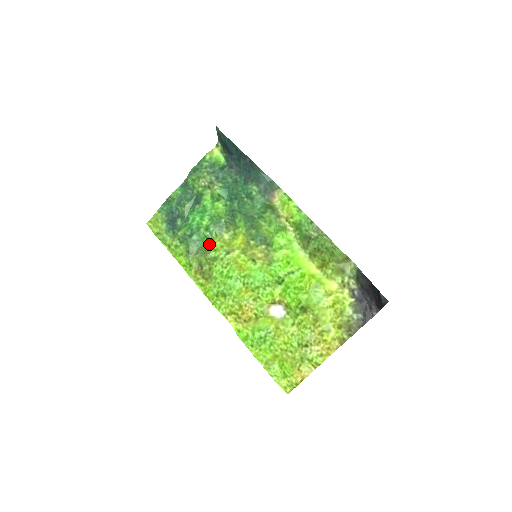
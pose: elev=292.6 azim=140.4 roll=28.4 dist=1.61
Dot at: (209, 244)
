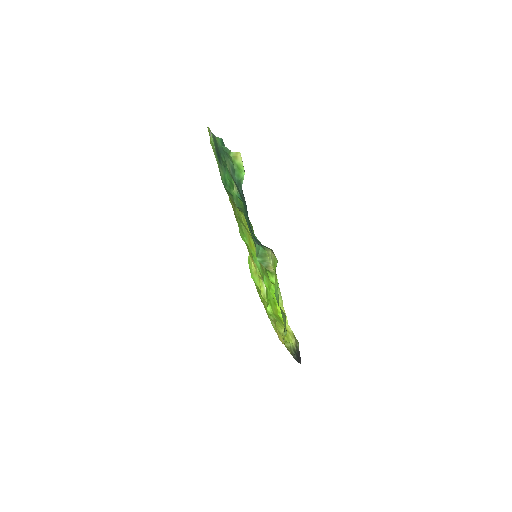
Dot at: occluded
